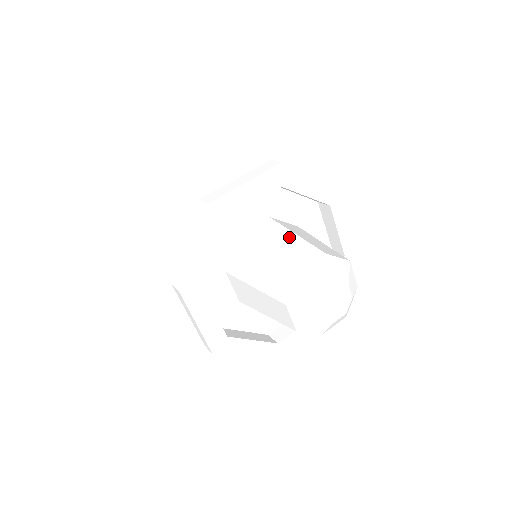
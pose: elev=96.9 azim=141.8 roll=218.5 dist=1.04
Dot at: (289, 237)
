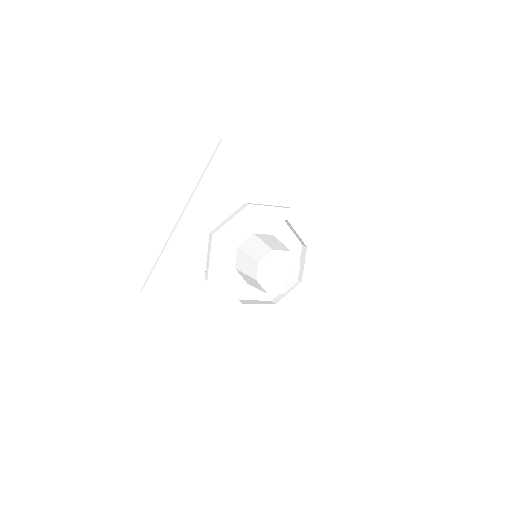
Dot at: (259, 244)
